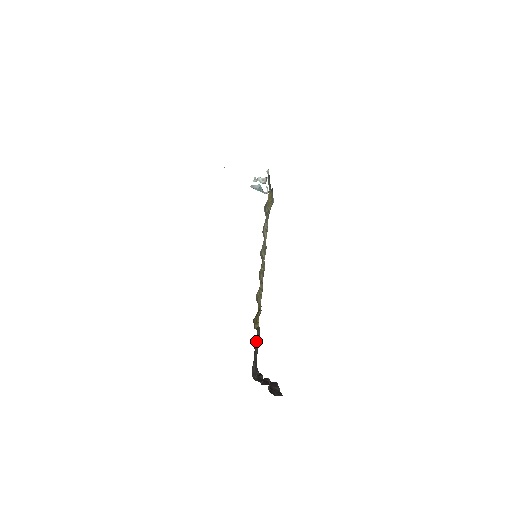
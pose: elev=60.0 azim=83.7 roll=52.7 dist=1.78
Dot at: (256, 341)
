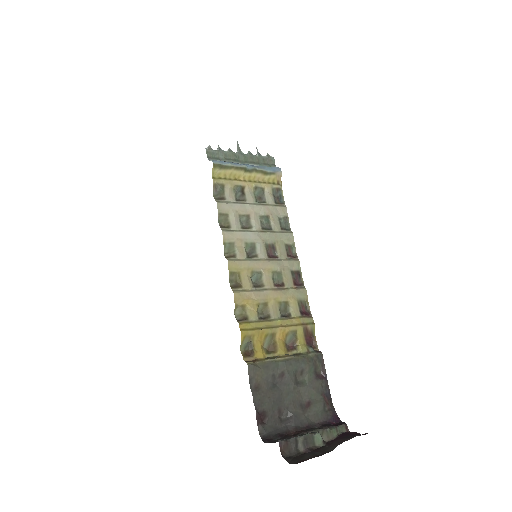
Dot at: (279, 377)
